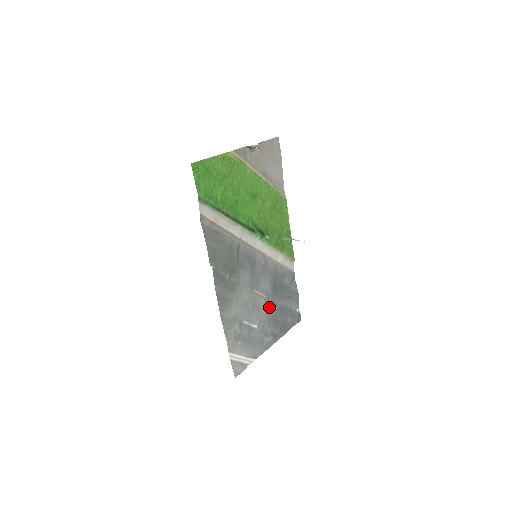
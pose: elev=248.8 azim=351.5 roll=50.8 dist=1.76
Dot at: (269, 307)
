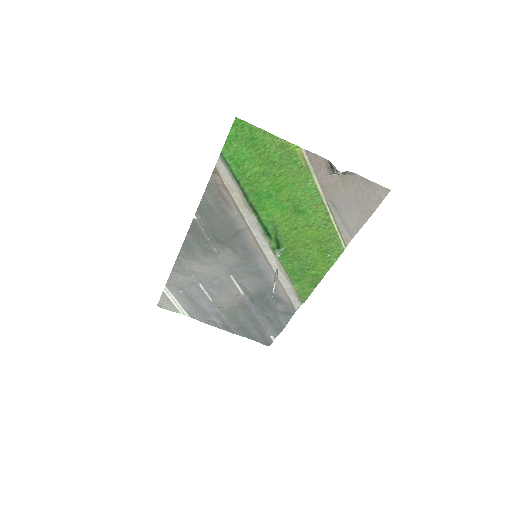
Dot at: (239, 303)
